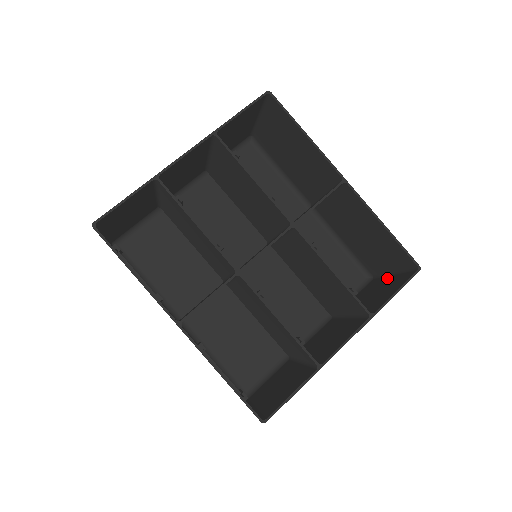
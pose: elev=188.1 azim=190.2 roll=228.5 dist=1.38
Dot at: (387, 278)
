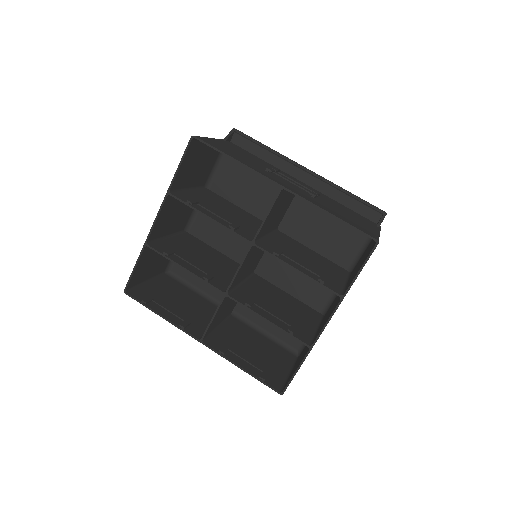
Dot at: occluded
